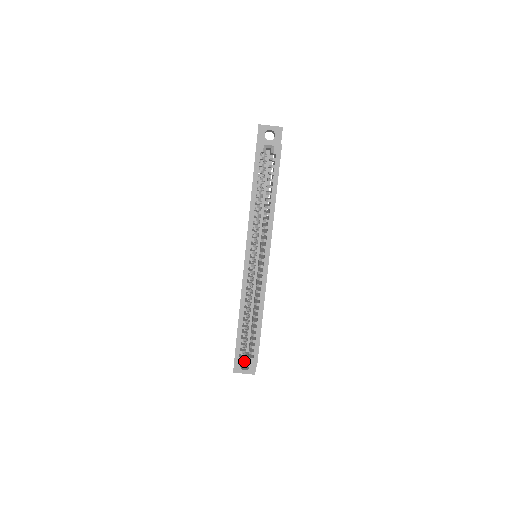
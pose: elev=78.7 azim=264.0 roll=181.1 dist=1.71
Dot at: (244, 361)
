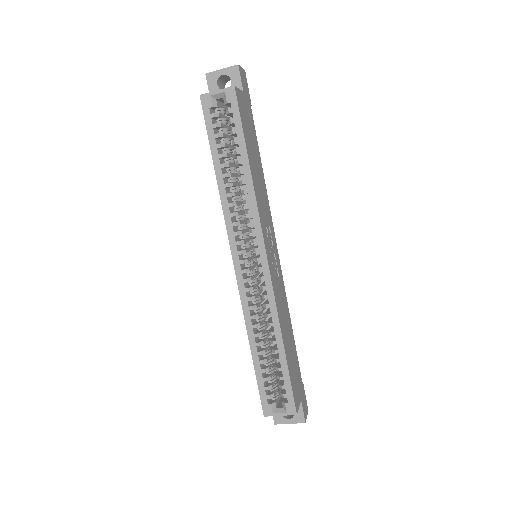
Dot at: (277, 408)
